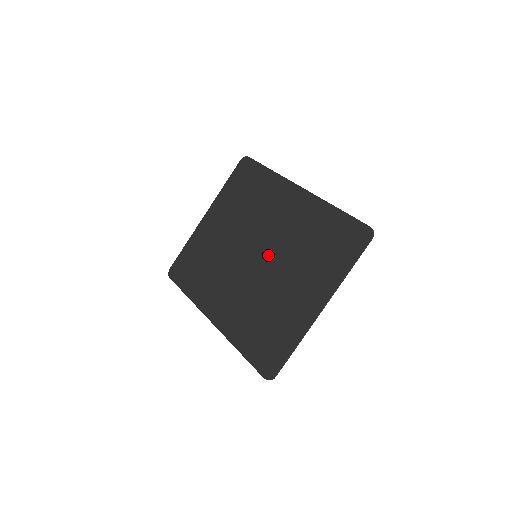
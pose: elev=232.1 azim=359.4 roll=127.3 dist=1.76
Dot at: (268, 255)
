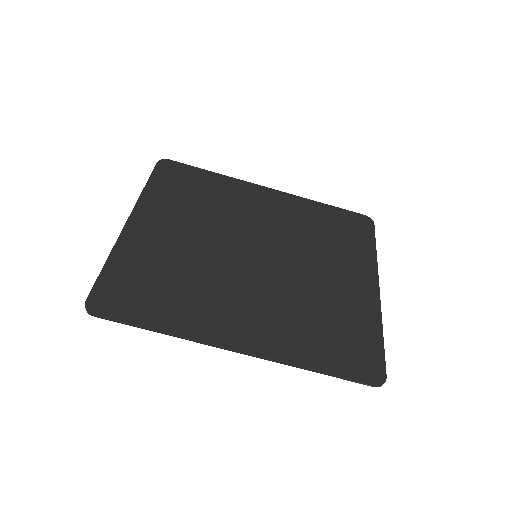
Dot at: (275, 251)
